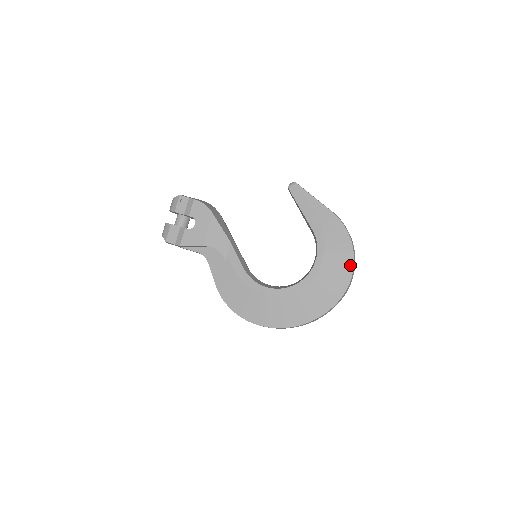
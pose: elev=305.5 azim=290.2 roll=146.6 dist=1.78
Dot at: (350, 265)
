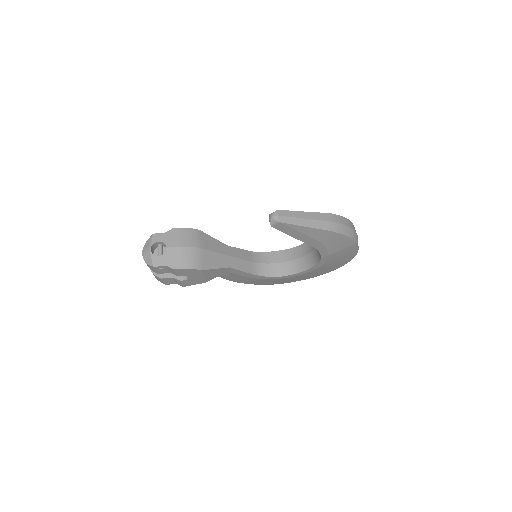
Dot at: (355, 250)
